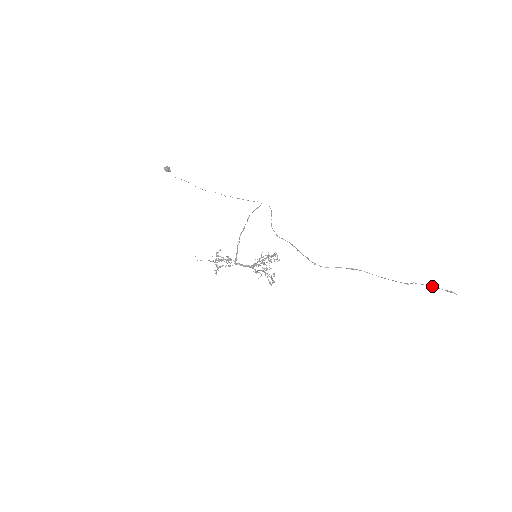
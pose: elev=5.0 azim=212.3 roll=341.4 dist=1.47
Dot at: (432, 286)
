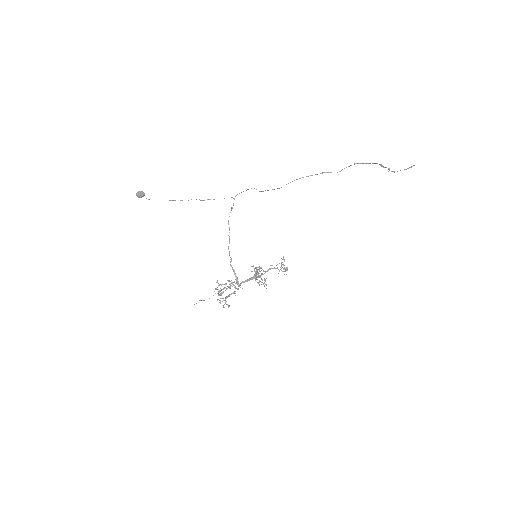
Dot at: occluded
